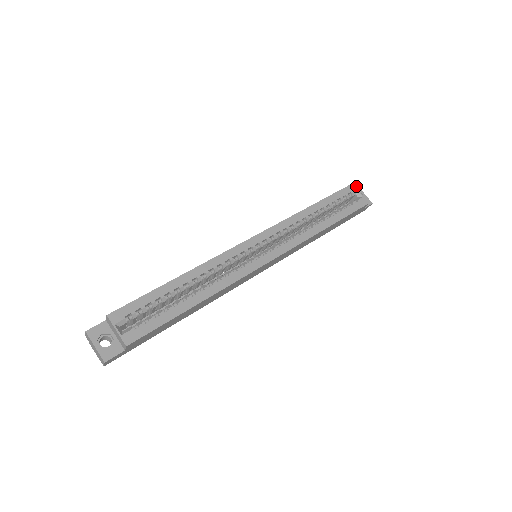
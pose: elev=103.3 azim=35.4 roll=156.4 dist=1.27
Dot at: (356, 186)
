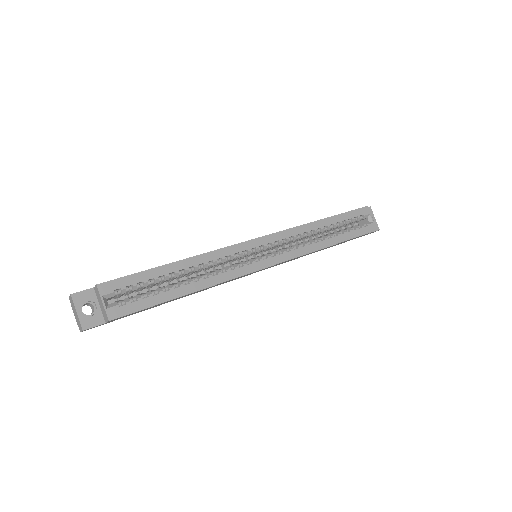
Dot at: (369, 208)
